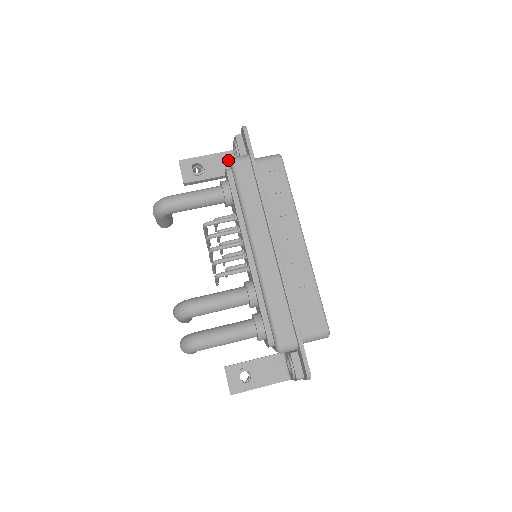
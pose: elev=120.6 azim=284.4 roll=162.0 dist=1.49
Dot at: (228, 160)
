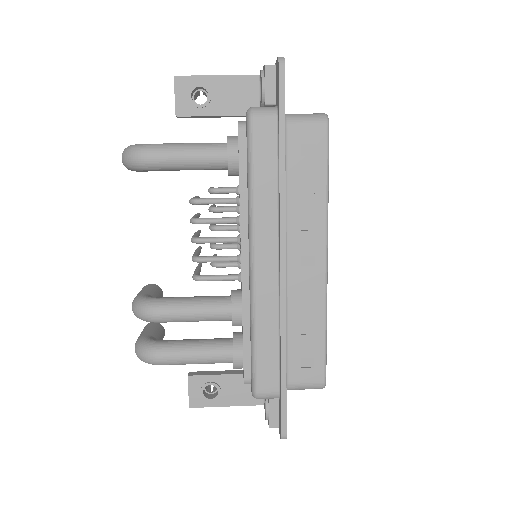
Dot at: (249, 91)
